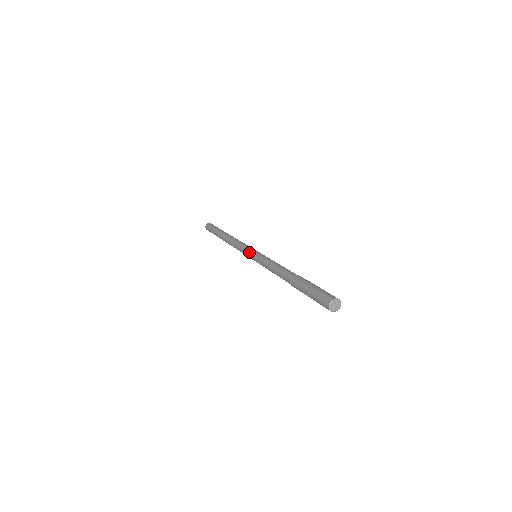
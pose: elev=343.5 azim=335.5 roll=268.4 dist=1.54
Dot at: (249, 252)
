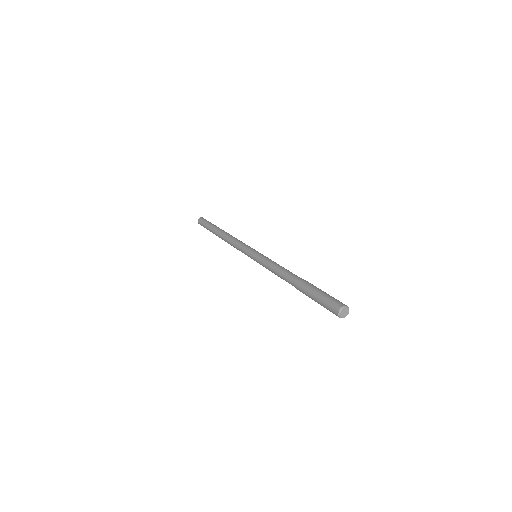
Dot at: (248, 254)
